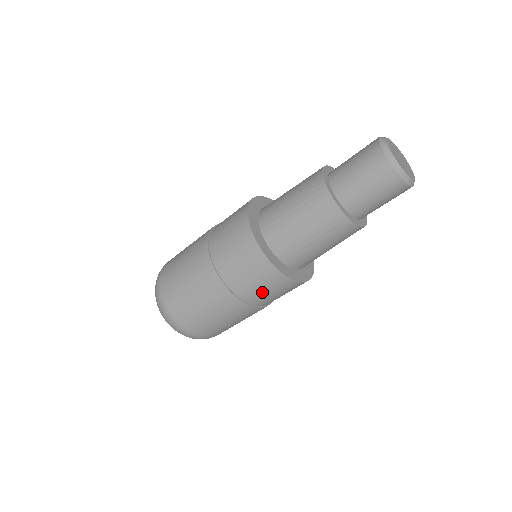
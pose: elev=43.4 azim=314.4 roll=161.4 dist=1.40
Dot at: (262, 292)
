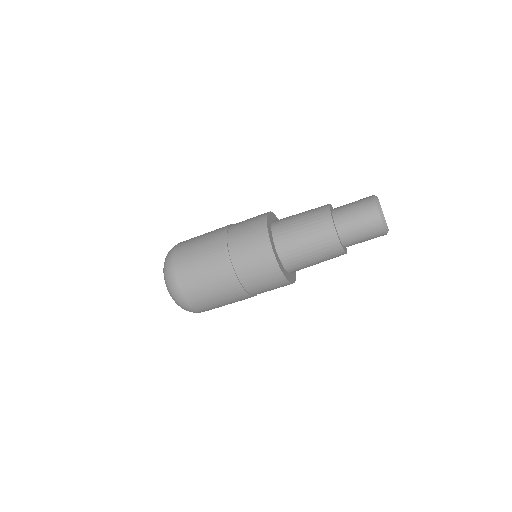
Dot at: (248, 256)
